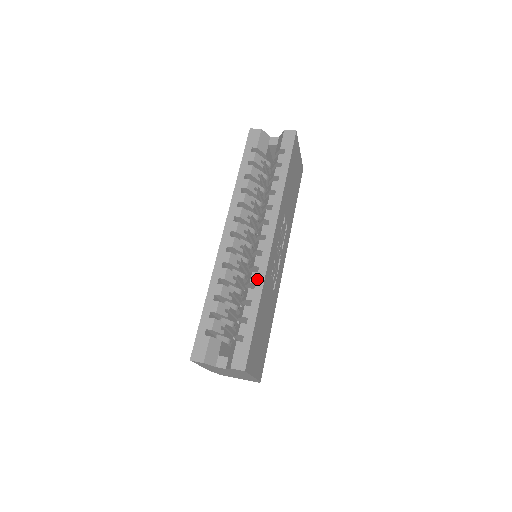
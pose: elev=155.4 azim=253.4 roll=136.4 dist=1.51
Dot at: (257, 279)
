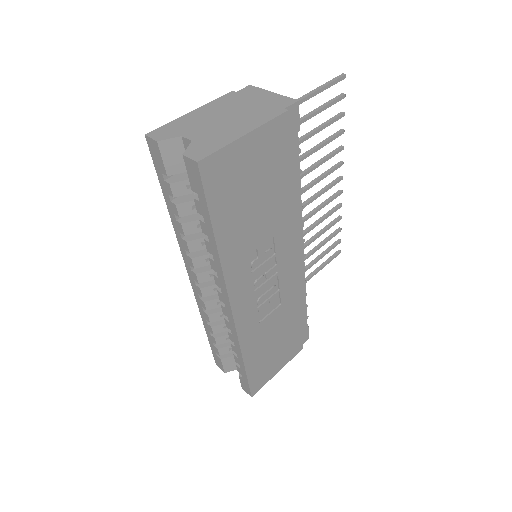
Dot at: (233, 340)
